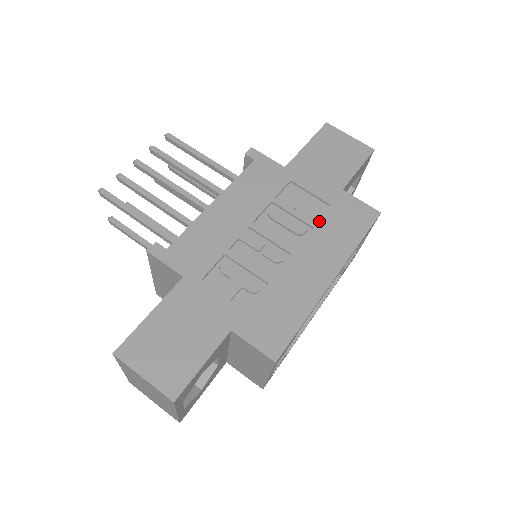
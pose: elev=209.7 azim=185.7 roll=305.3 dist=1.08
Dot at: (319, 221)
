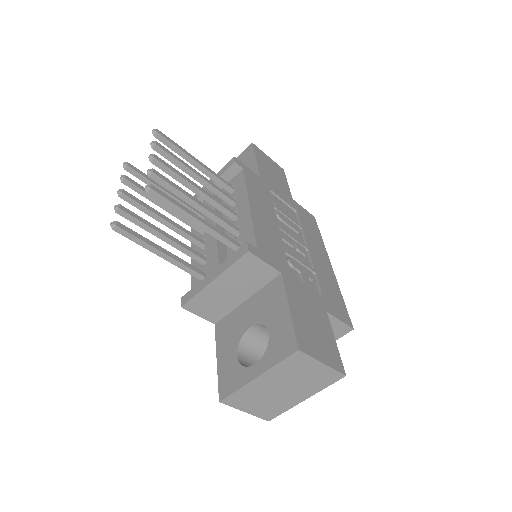
Dot at: (300, 223)
